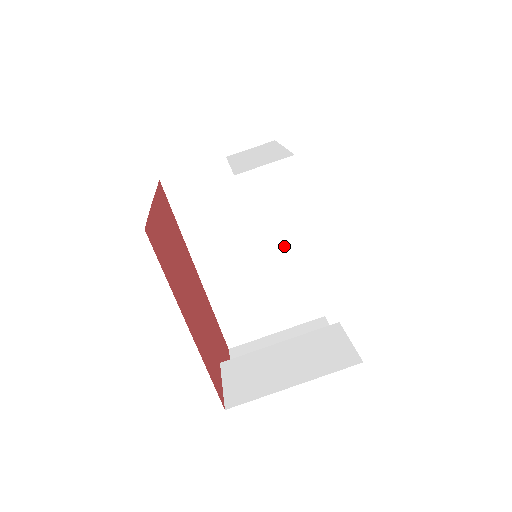
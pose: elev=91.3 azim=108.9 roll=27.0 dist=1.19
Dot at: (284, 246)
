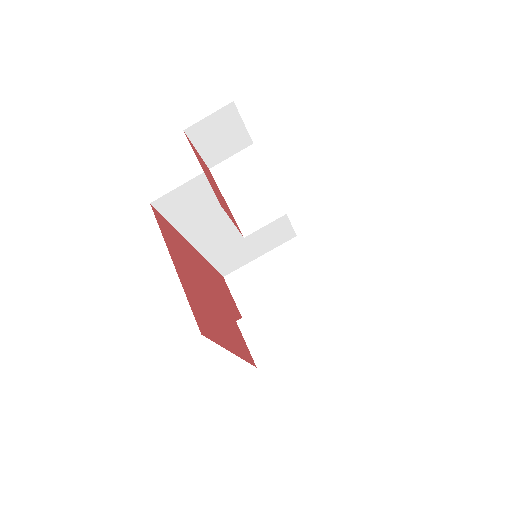
Dot at: occluded
